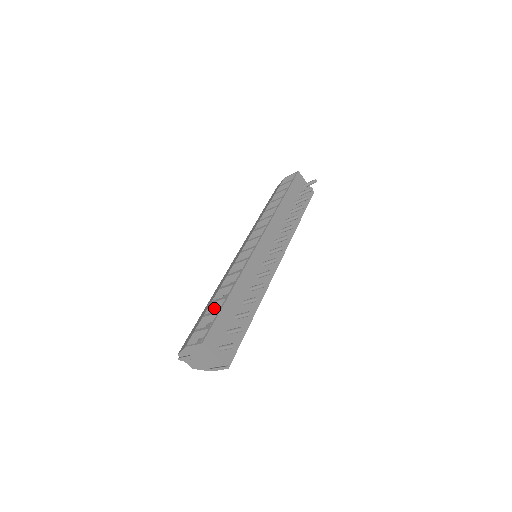
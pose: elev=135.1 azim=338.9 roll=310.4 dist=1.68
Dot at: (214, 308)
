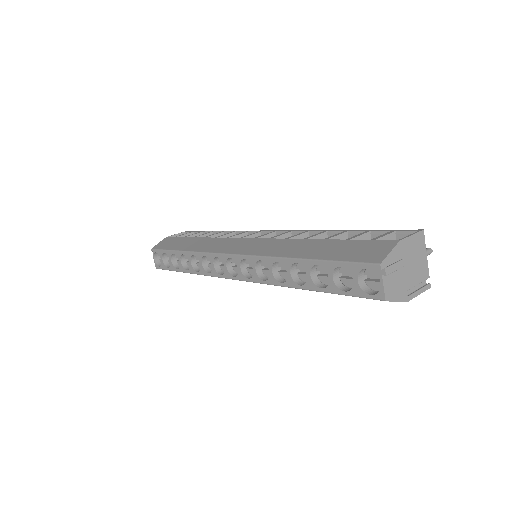
Dot at: occluded
